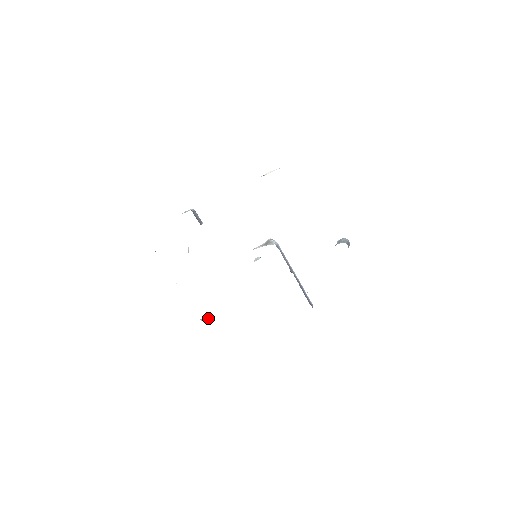
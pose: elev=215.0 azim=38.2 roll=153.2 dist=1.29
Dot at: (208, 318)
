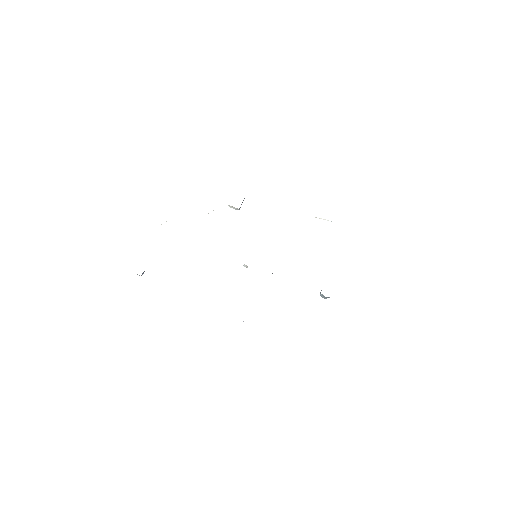
Dot at: occluded
